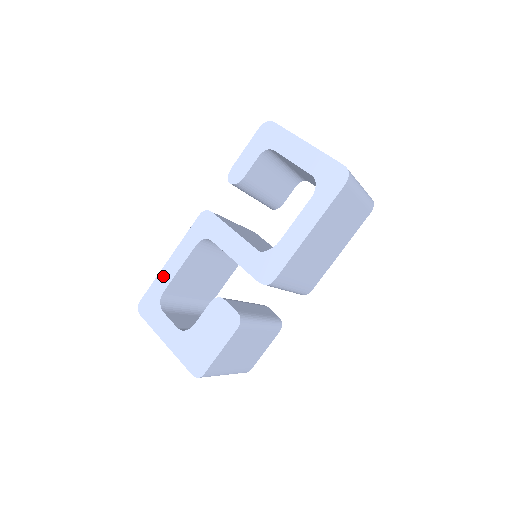
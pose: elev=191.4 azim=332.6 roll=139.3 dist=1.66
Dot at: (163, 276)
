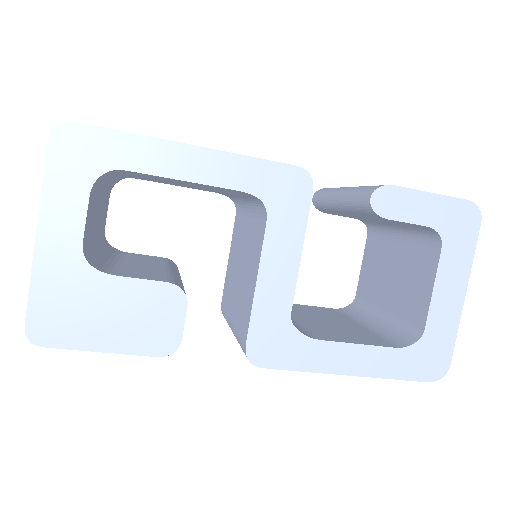
Dot at: (154, 151)
